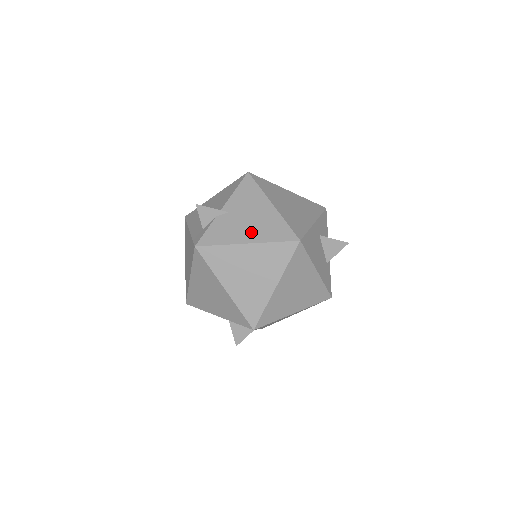
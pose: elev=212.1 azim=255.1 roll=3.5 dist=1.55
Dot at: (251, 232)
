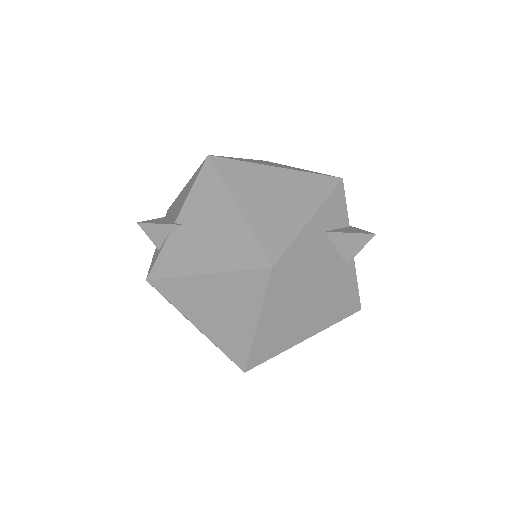
Dot at: (209, 256)
